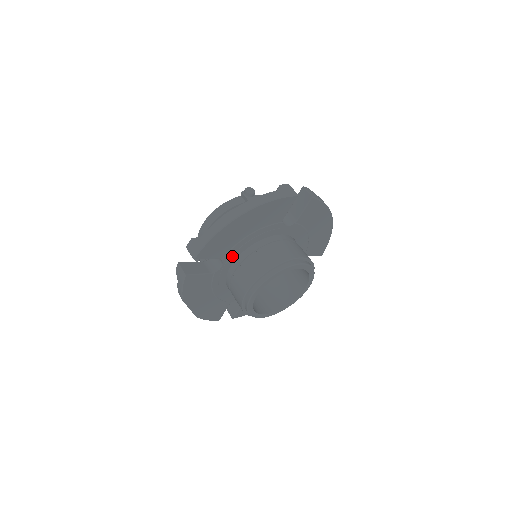
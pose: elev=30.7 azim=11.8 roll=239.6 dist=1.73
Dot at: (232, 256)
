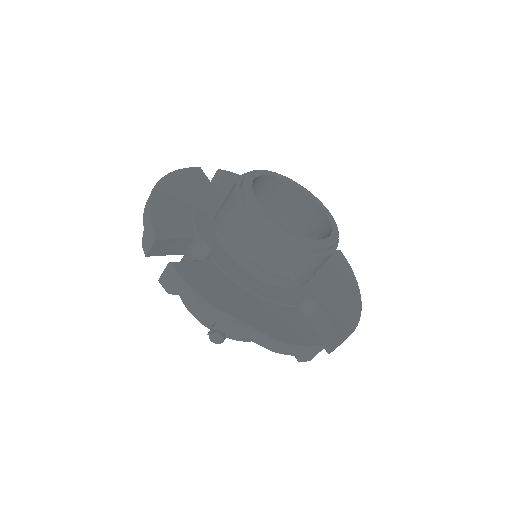
Dot at: (206, 232)
